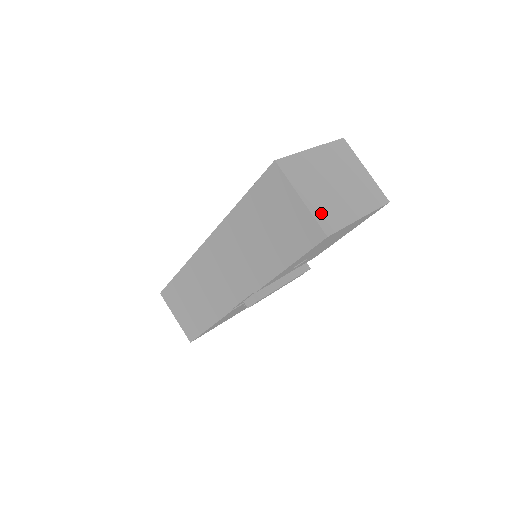
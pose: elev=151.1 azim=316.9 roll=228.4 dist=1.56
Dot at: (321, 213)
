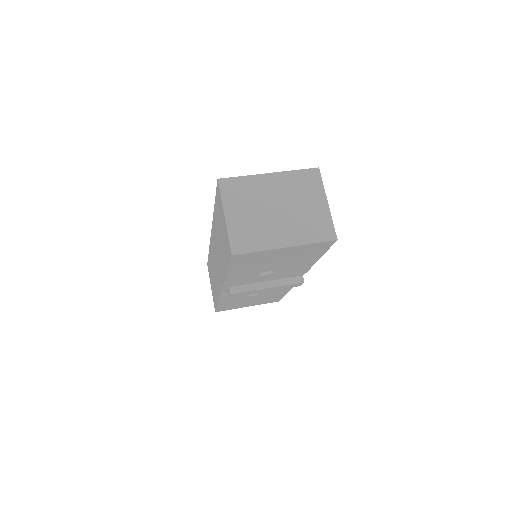
Dot at: (239, 233)
